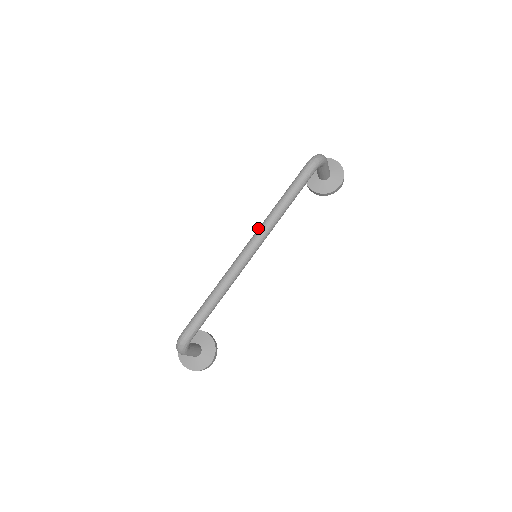
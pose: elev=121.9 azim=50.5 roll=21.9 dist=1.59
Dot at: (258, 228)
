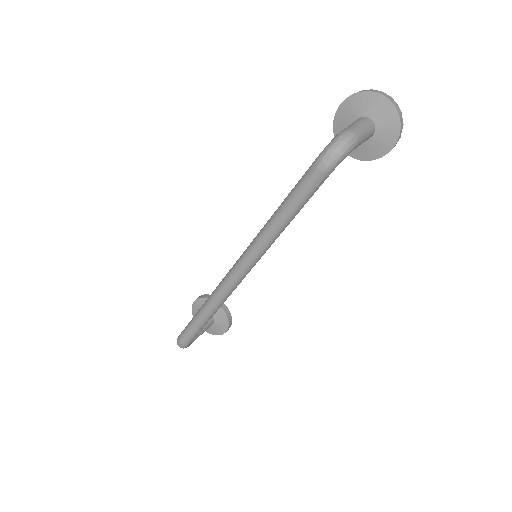
Dot at: occluded
